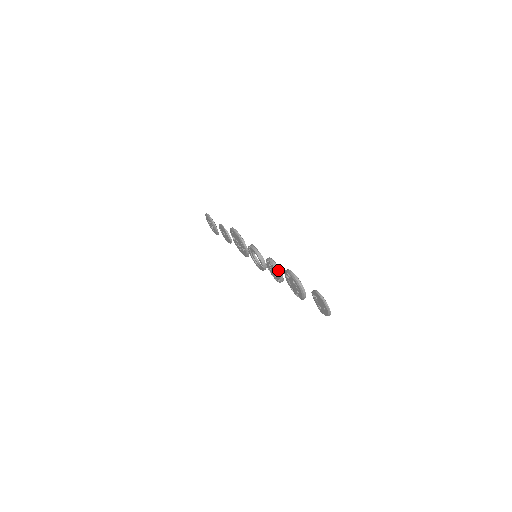
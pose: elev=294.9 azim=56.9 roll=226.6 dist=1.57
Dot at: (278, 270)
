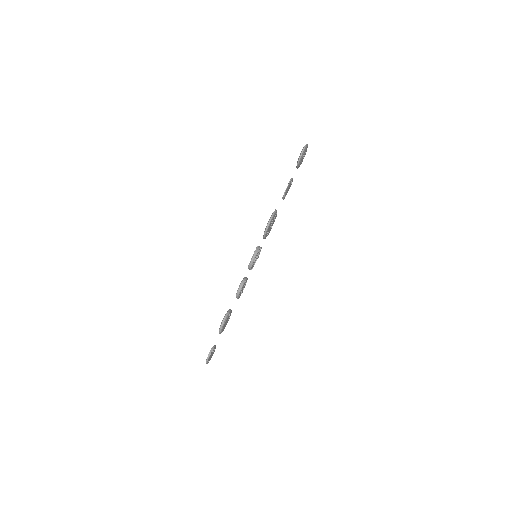
Dot at: (237, 297)
